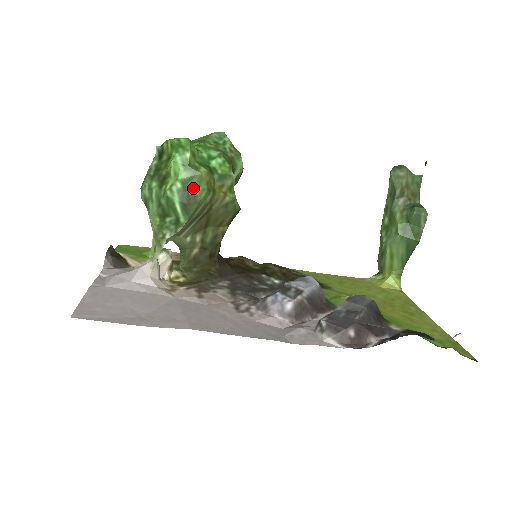
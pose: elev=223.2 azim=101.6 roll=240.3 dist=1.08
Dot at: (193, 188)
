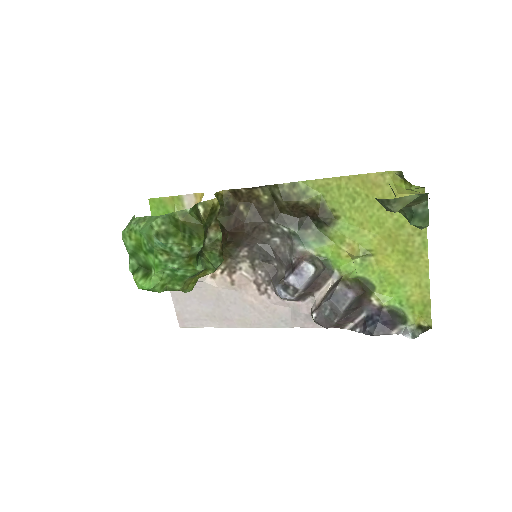
Dot at: occluded
